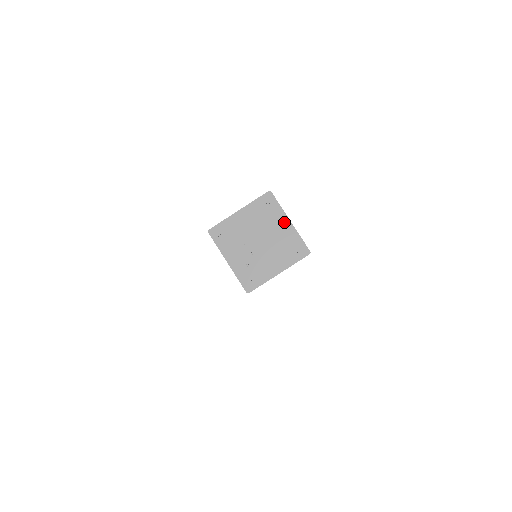
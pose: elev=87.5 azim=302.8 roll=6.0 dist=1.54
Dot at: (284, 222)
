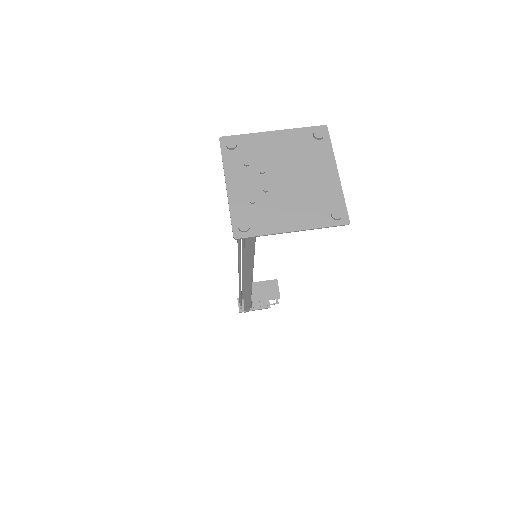
Dot at: (329, 169)
